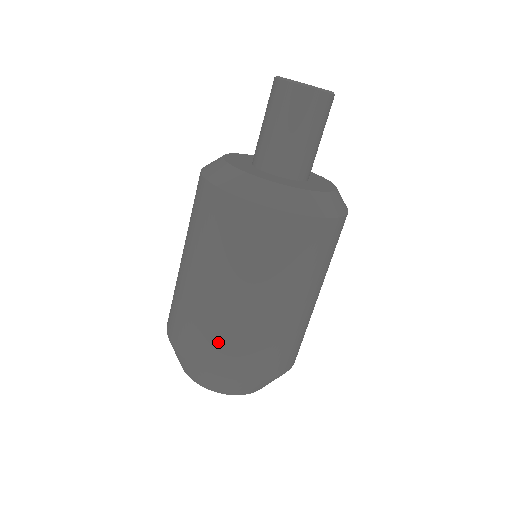
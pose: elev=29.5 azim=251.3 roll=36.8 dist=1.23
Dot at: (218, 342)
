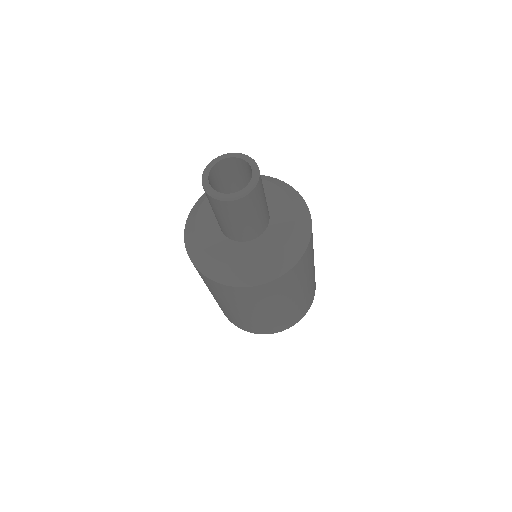
Dot at: (234, 320)
